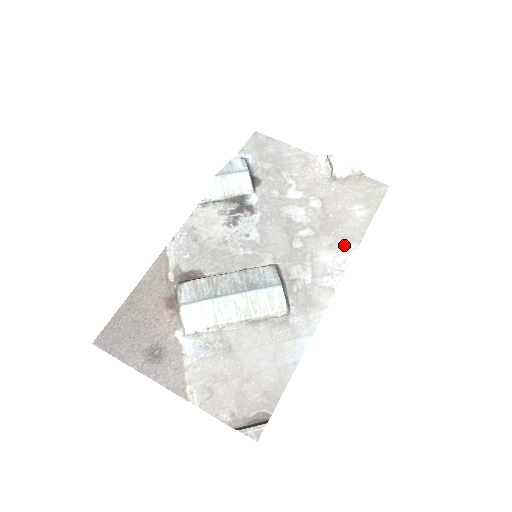
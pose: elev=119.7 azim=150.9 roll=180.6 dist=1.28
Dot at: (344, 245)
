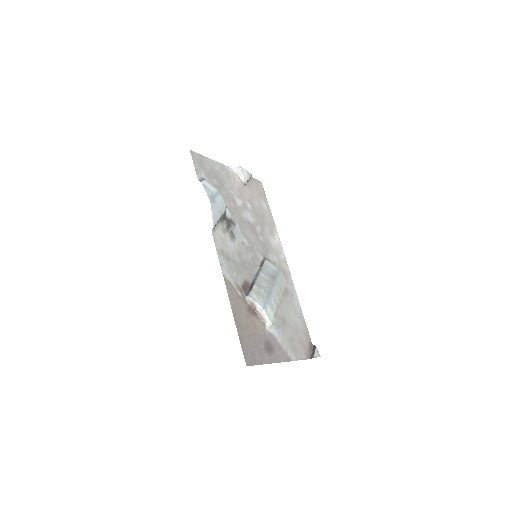
Dot at: (273, 230)
